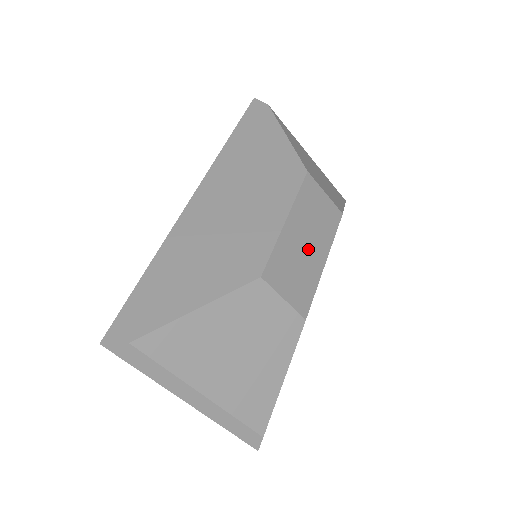
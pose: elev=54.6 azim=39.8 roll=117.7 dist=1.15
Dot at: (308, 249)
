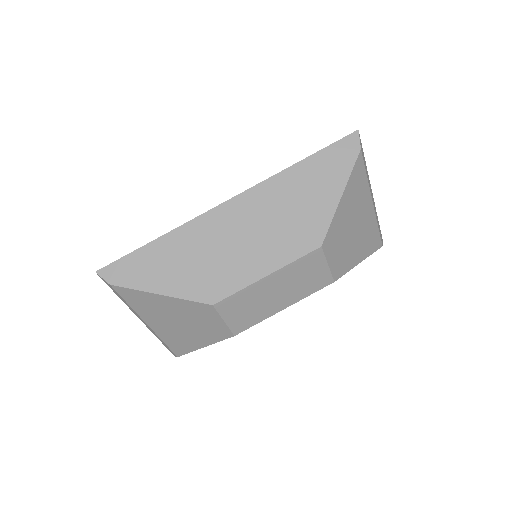
Dot at: (273, 298)
